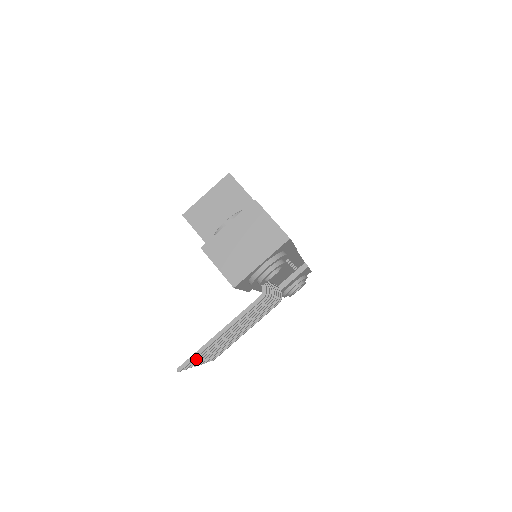
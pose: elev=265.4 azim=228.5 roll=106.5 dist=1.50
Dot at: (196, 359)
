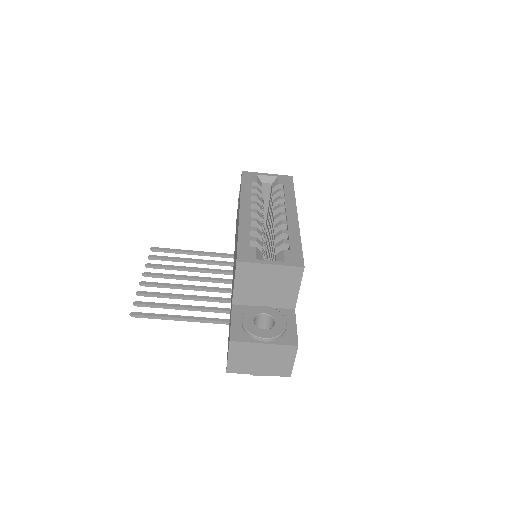
Dot at: occluded
